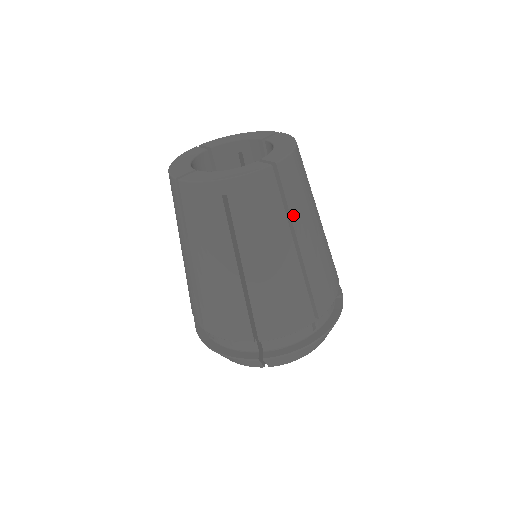
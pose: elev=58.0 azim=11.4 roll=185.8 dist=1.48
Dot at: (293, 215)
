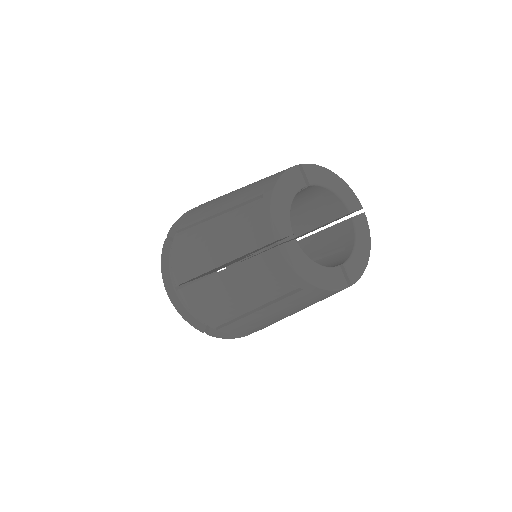
Dot at: occluded
